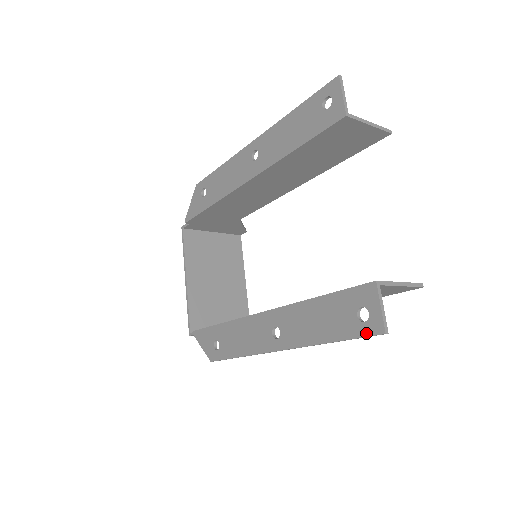
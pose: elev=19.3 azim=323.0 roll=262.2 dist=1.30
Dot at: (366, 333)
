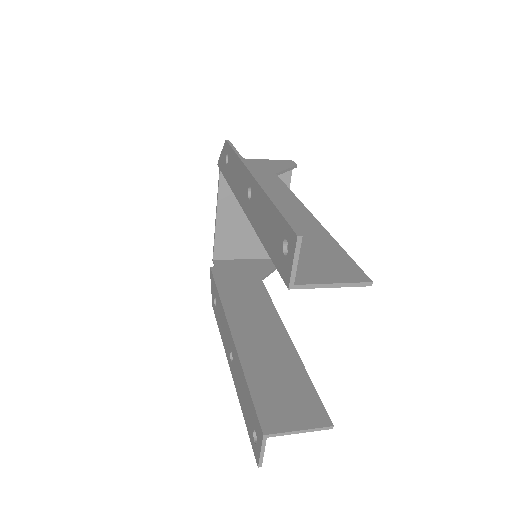
Dot at: (253, 448)
